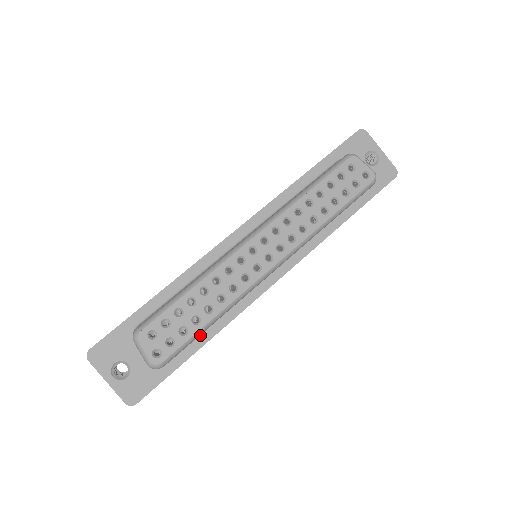
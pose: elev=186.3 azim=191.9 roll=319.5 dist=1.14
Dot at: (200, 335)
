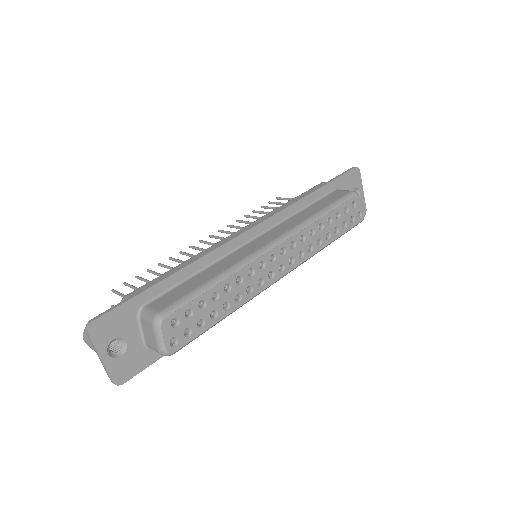
Dot at: occluded
